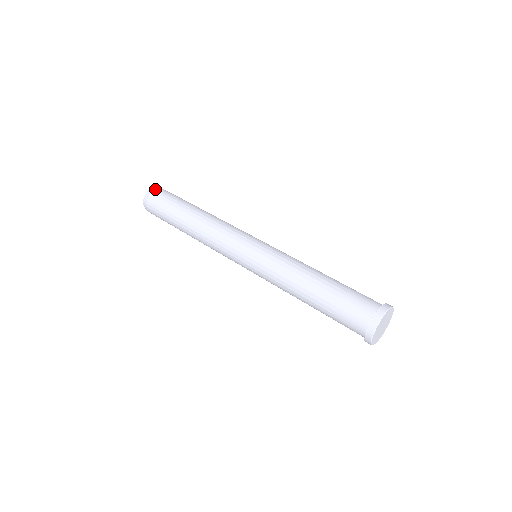
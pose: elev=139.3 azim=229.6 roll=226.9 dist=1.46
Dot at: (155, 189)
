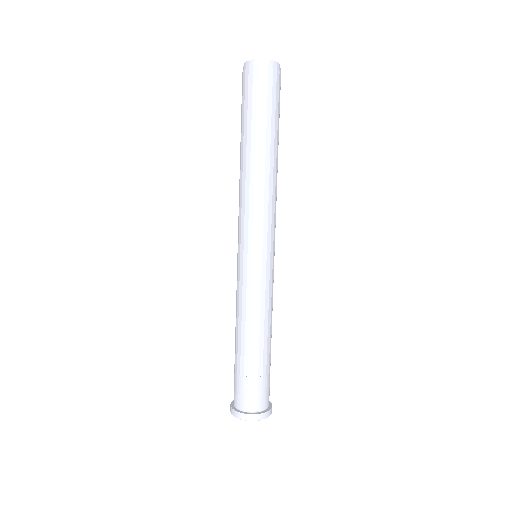
Dot at: (277, 69)
